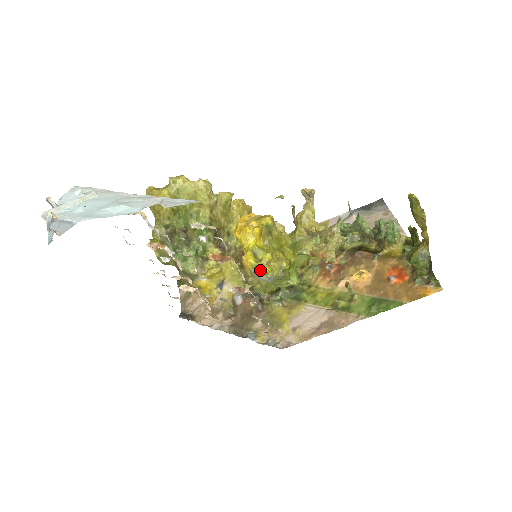
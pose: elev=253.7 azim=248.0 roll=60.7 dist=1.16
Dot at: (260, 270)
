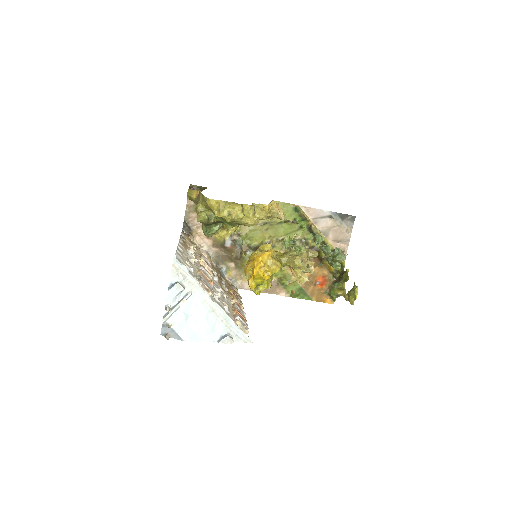
Dot at: (255, 293)
